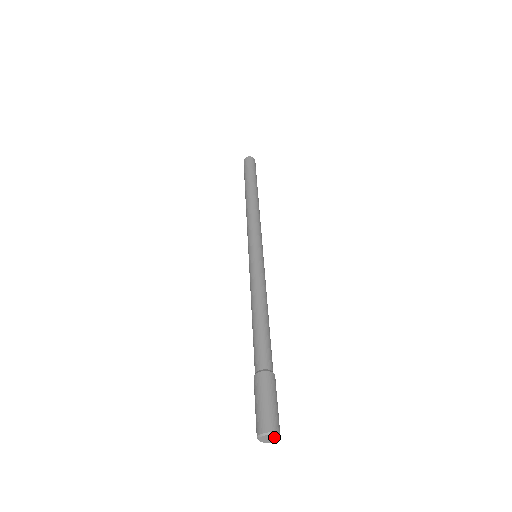
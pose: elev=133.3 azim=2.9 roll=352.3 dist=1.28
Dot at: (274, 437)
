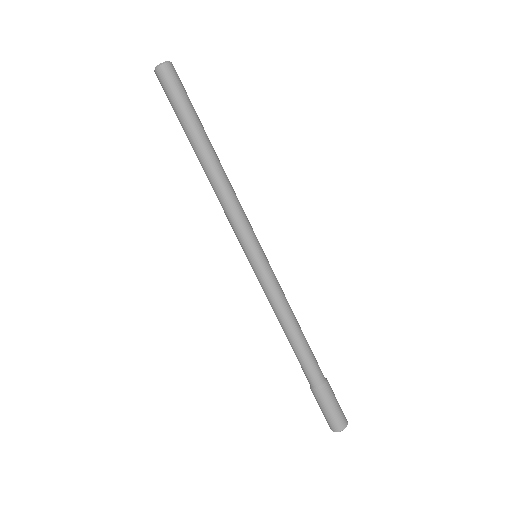
Dot at: occluded
